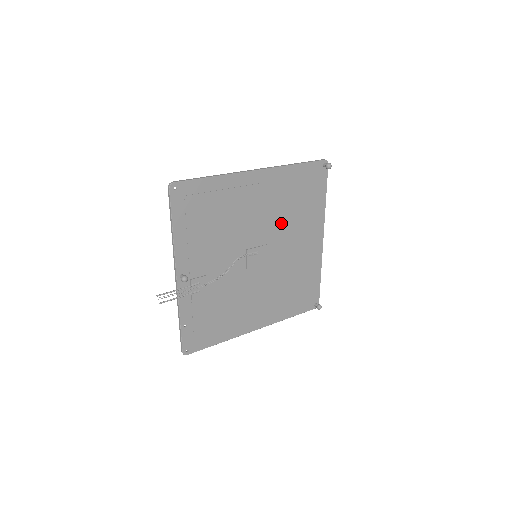
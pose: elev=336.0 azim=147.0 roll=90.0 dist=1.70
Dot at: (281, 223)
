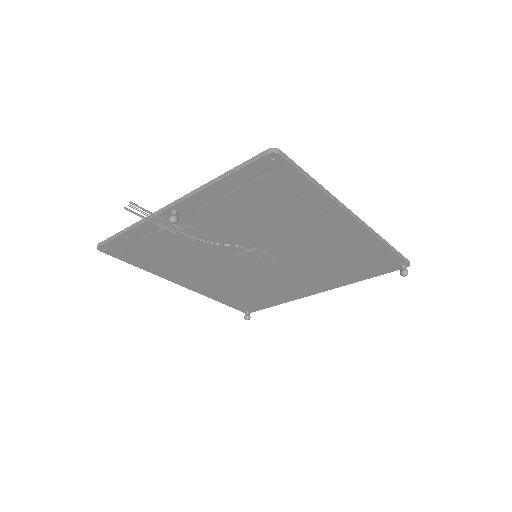
Dot at: (310, 260)
